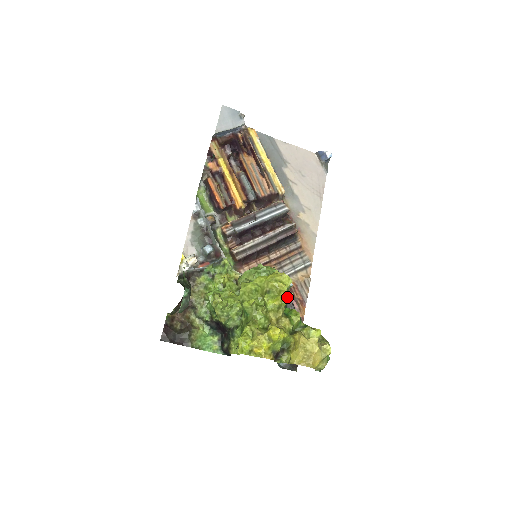
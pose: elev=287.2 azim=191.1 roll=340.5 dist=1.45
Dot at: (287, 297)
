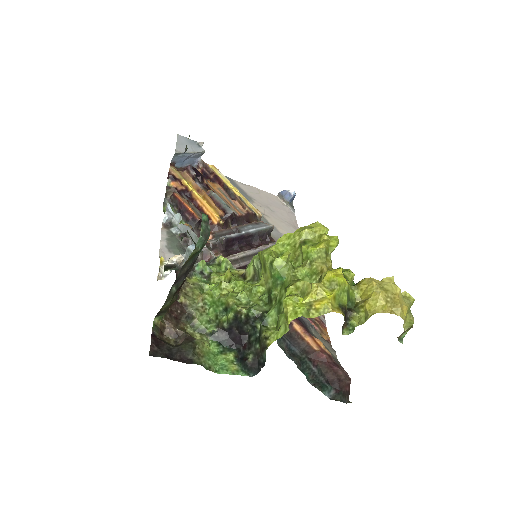
Dot at: (332, 239)
